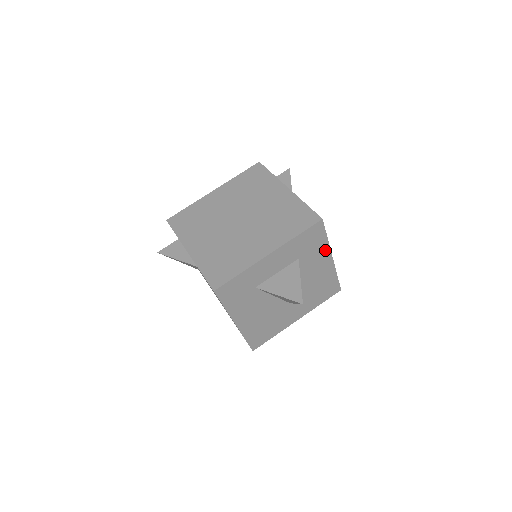
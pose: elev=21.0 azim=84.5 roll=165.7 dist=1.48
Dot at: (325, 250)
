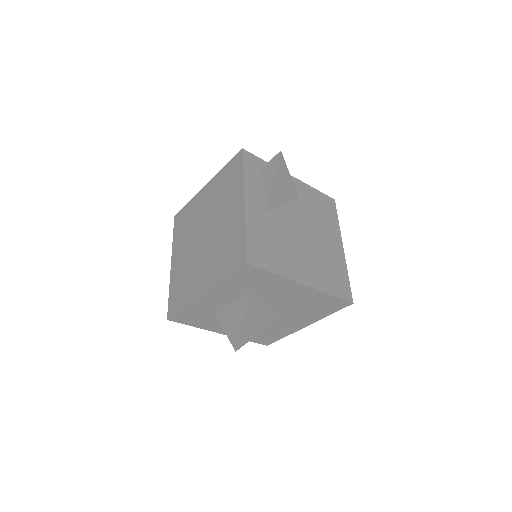
Dot at: (284, 281)
